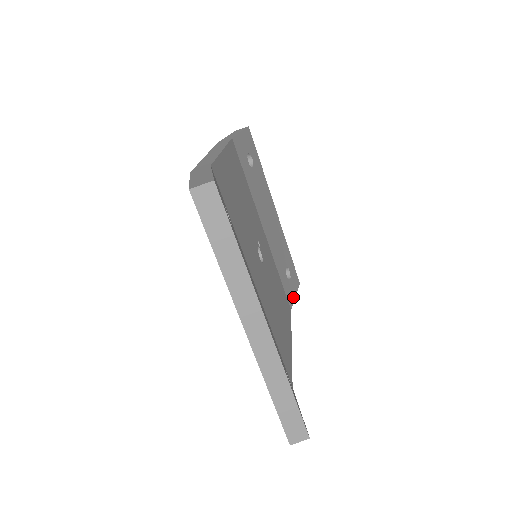
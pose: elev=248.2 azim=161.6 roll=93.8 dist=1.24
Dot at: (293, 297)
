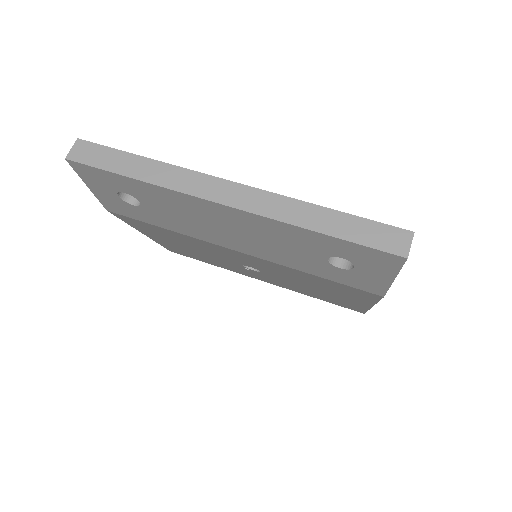
Dot at: occluded
